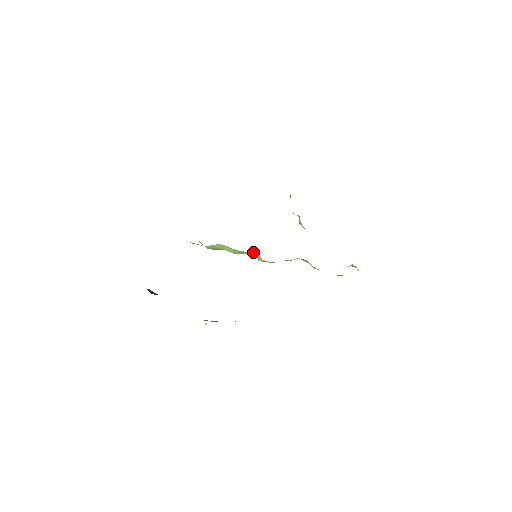
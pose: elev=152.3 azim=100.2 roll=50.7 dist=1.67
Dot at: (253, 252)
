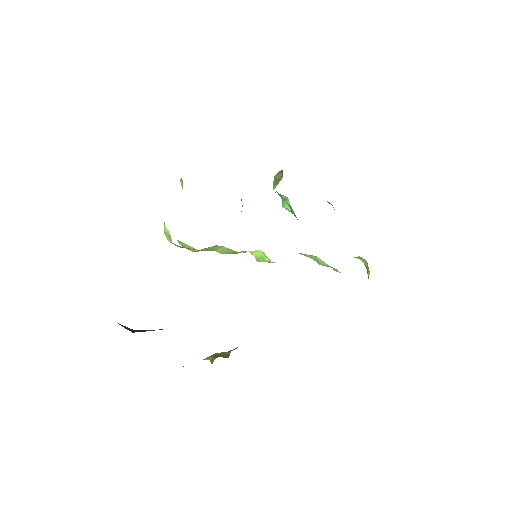
Dot at: (253, 251)
